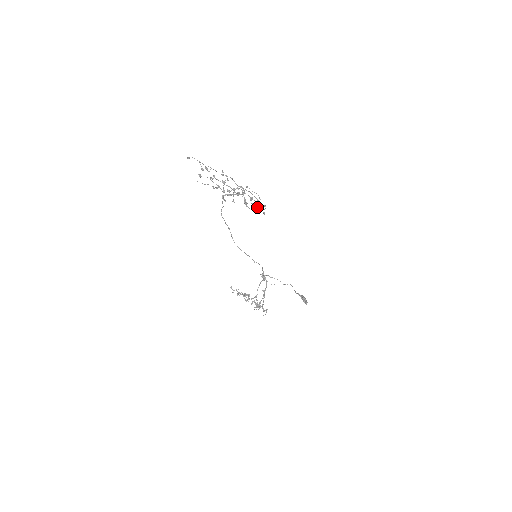
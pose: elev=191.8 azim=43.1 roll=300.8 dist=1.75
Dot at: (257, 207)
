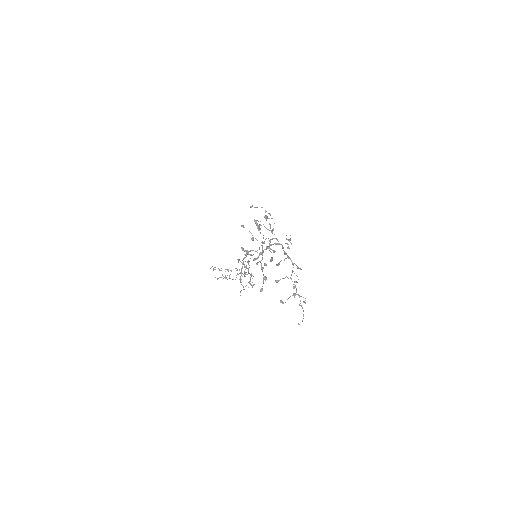
Dot at: (288, 244)
